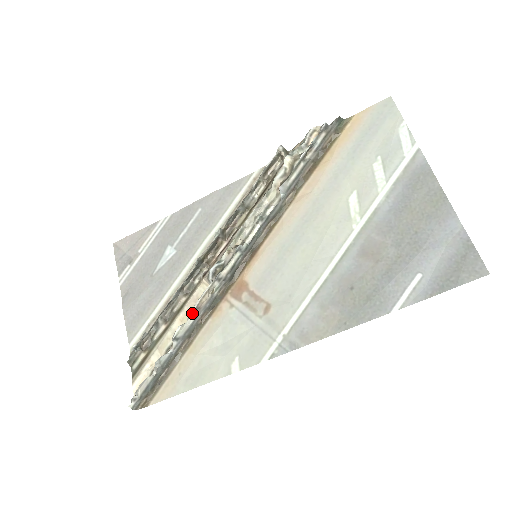
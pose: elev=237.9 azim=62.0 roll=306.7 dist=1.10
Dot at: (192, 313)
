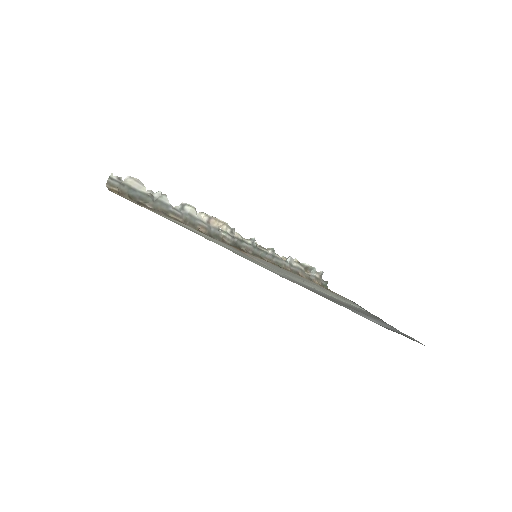
Dot at: (206, 215)
